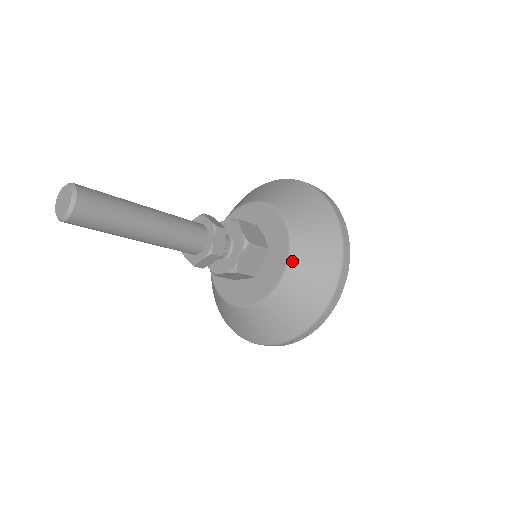
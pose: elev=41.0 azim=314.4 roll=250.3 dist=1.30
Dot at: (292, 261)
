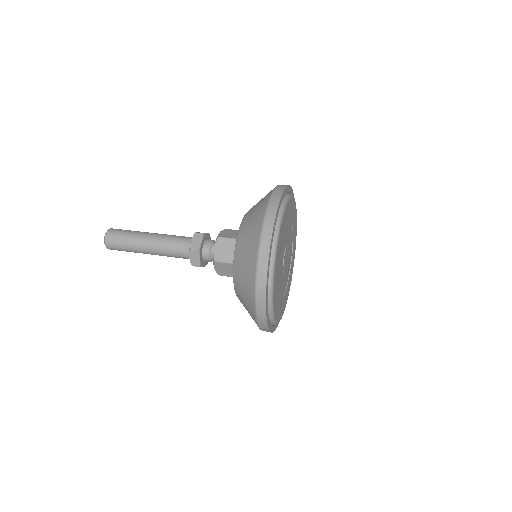
Dot at: (239, 235)
